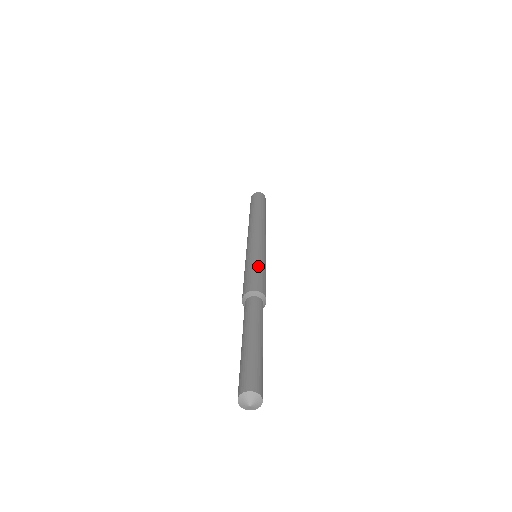
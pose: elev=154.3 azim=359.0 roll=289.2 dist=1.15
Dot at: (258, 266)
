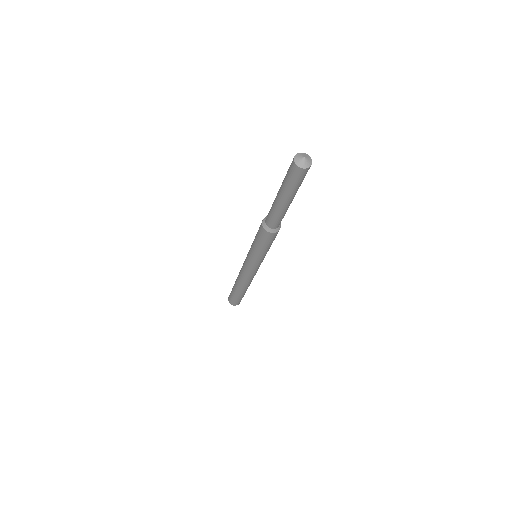
Dot at: occluded
